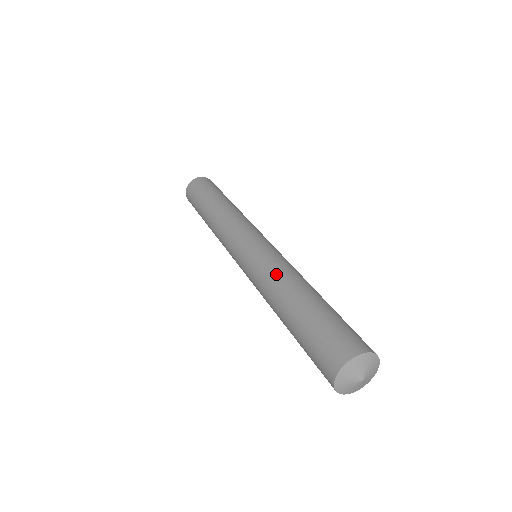
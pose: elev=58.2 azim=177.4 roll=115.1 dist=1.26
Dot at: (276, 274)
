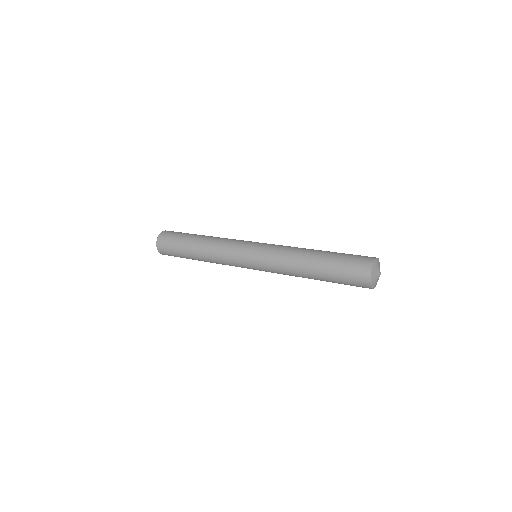
Dot at: (288, 259)
